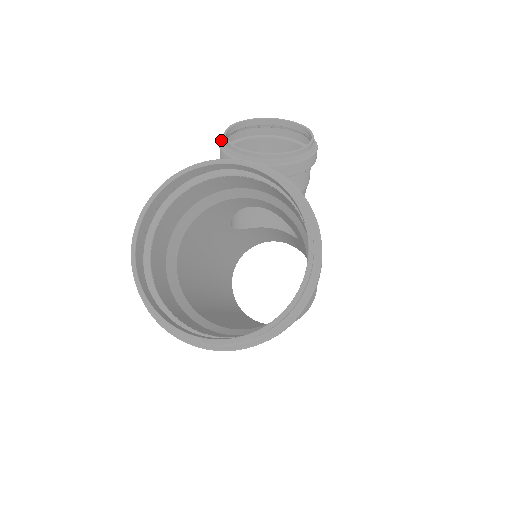
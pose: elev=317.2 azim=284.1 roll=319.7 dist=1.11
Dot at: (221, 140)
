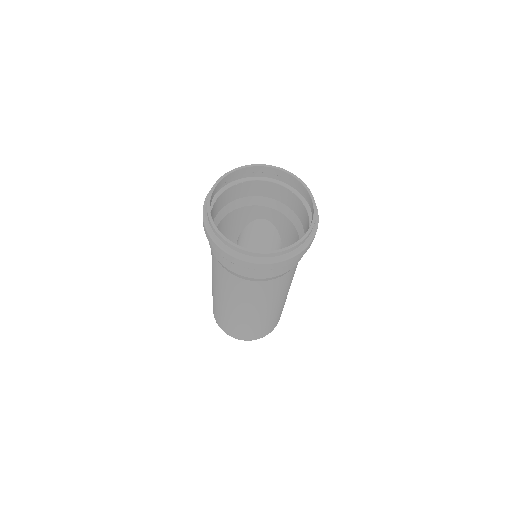
Dot at: occluded
